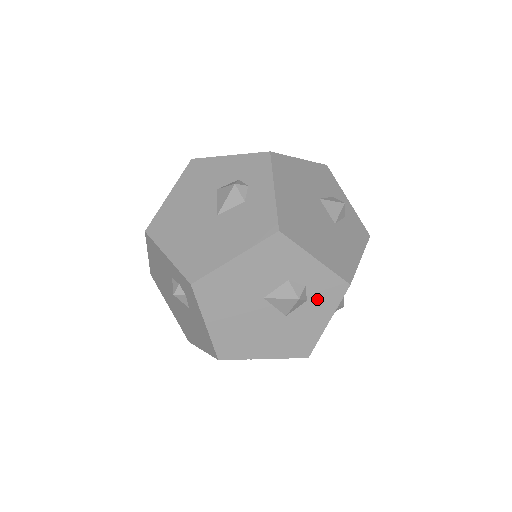
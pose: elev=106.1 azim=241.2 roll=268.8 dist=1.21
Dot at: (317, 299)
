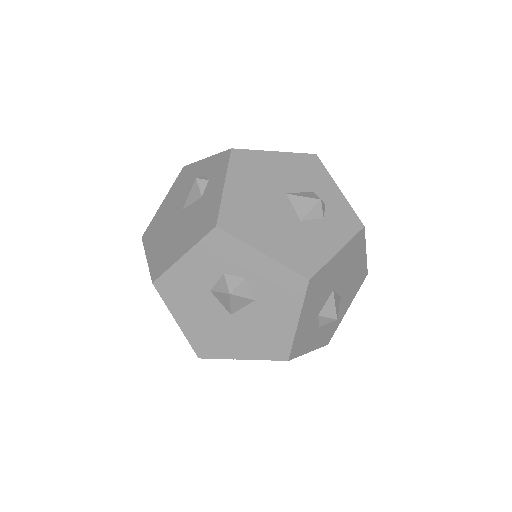
Dot at: (333, 222)
